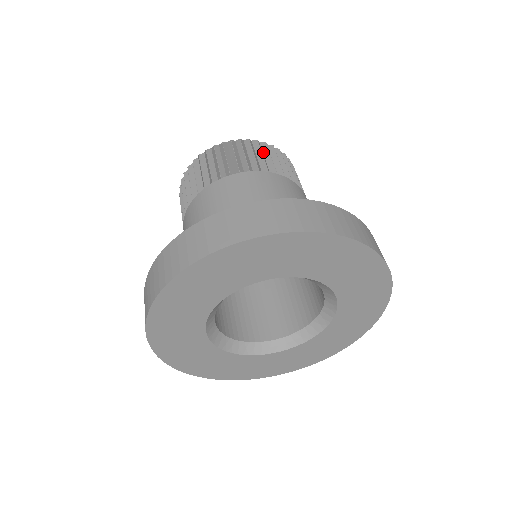
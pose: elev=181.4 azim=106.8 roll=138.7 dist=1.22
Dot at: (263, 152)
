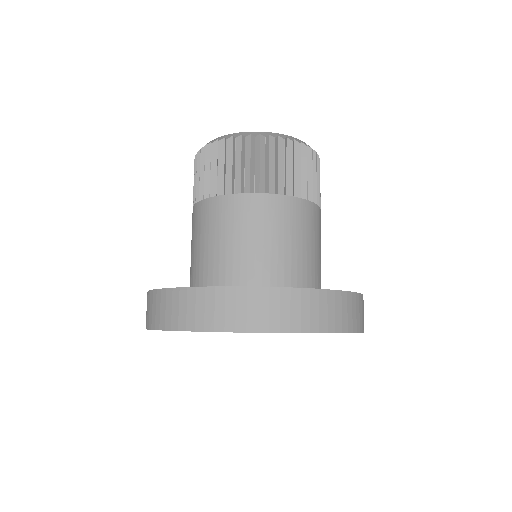
Dot at: (278, 155)
